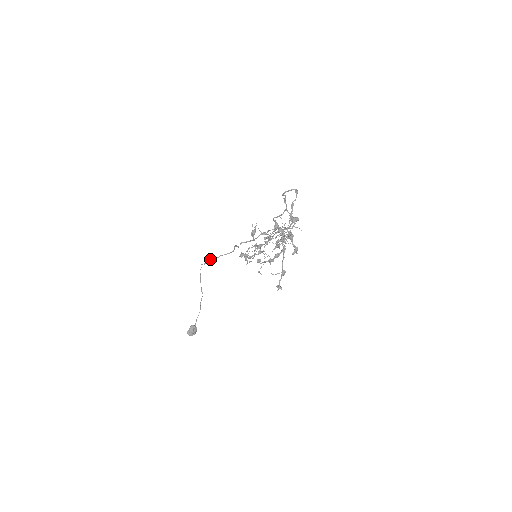
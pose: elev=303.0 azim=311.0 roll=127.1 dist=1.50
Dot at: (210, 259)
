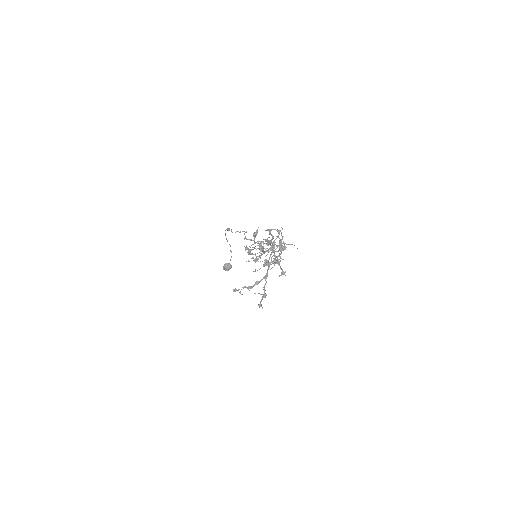
Dot at: (229, 230)
